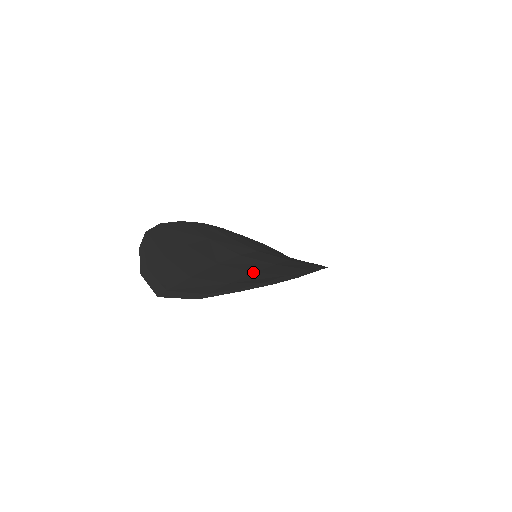
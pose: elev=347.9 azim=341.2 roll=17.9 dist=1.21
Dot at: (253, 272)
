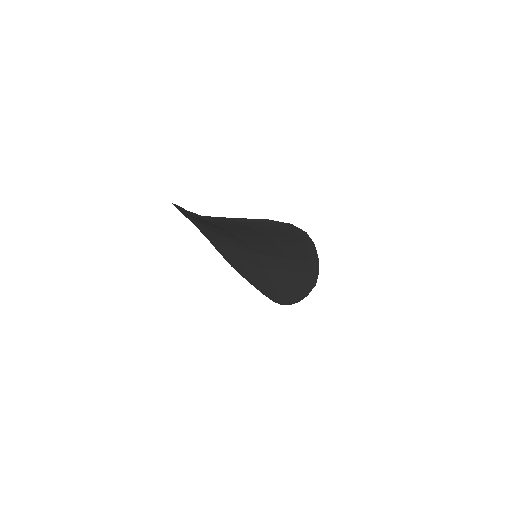
Dot at: occluded
